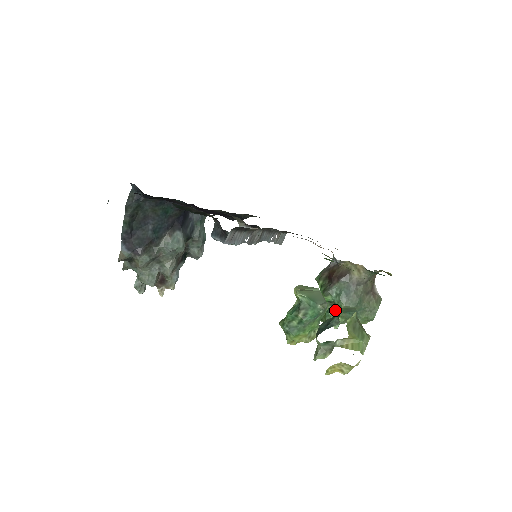
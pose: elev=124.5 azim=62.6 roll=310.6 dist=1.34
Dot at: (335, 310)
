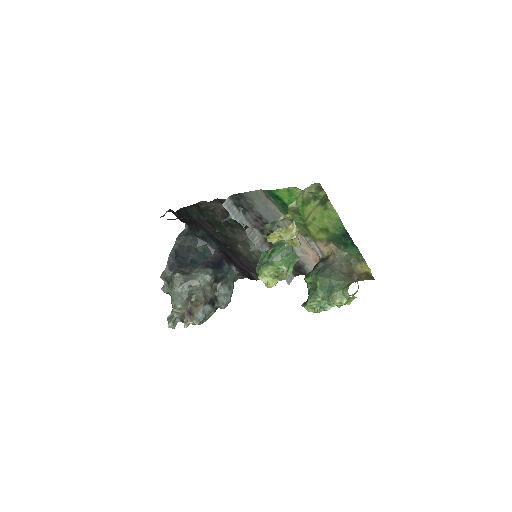
Dot at: (315, 290)
